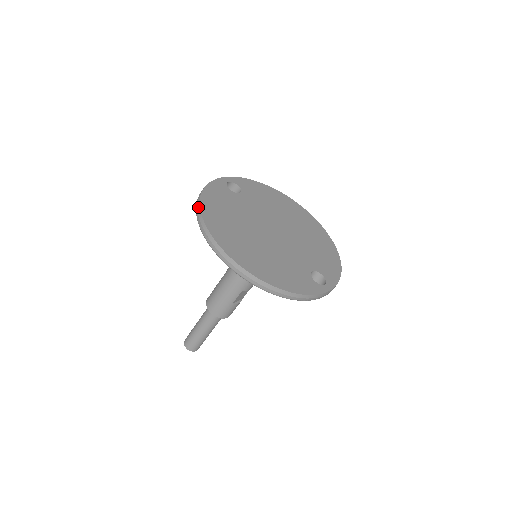
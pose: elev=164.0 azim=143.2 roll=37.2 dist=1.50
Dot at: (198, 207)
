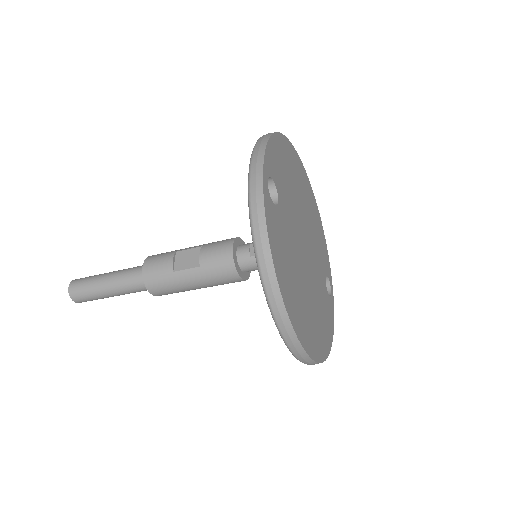
Dot at: (279, 300)
